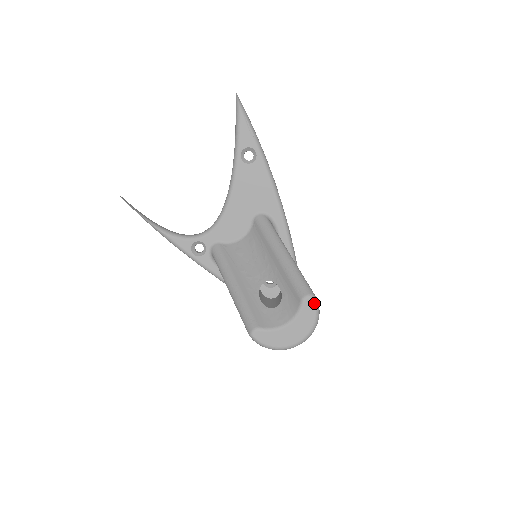
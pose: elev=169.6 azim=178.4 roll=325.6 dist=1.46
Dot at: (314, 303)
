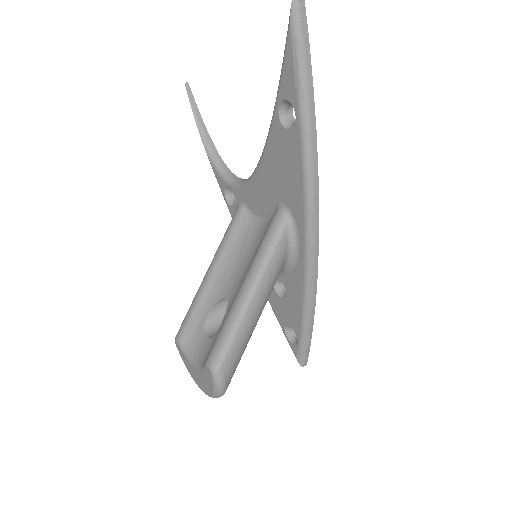
Dot at: (213, 379)
